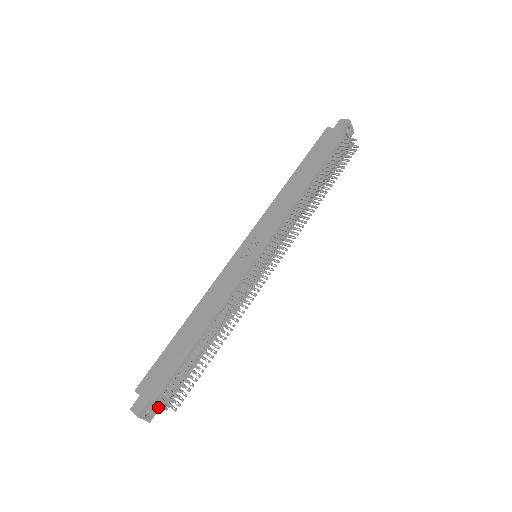
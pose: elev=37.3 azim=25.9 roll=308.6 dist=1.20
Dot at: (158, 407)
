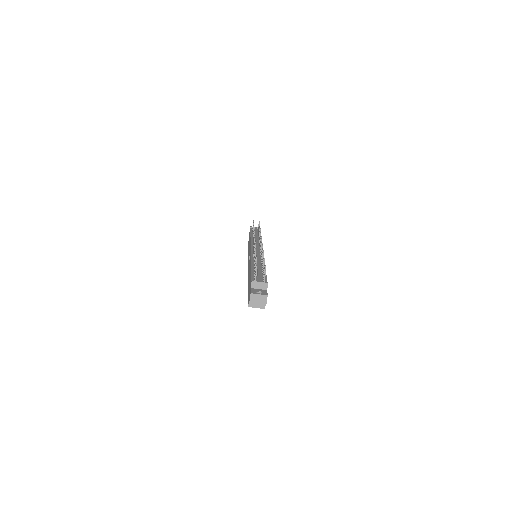
Dot at: (265, 291)
